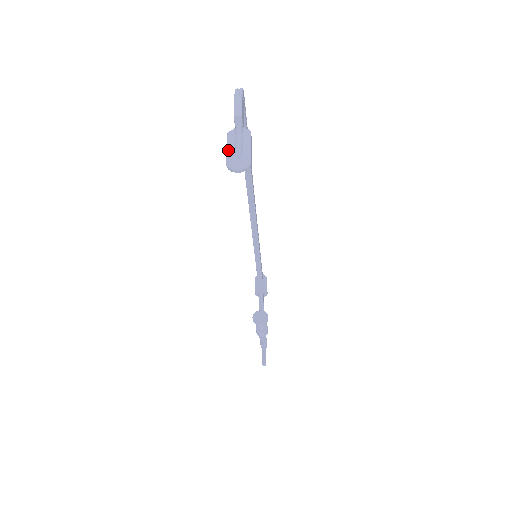
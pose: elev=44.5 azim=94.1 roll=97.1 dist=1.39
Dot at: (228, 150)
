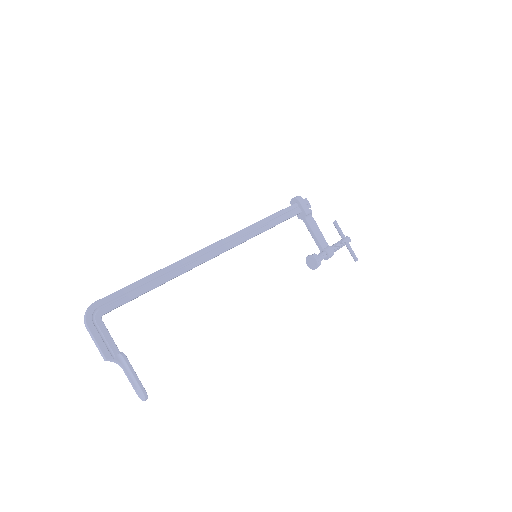
Dot at: occluded
